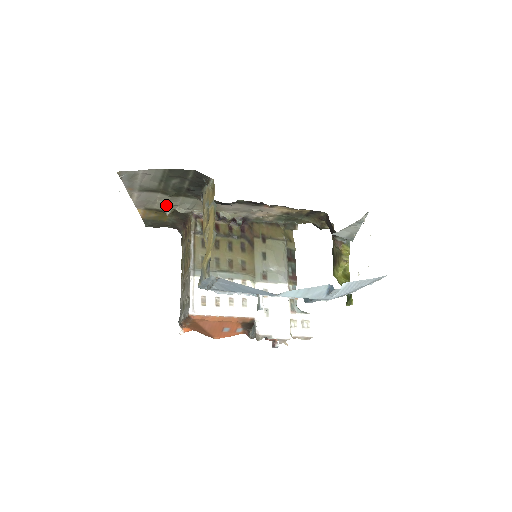
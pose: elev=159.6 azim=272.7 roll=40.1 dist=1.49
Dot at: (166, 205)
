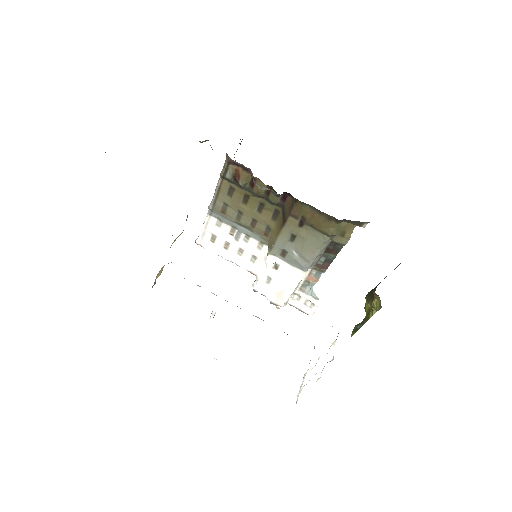
Dot at: occluded
